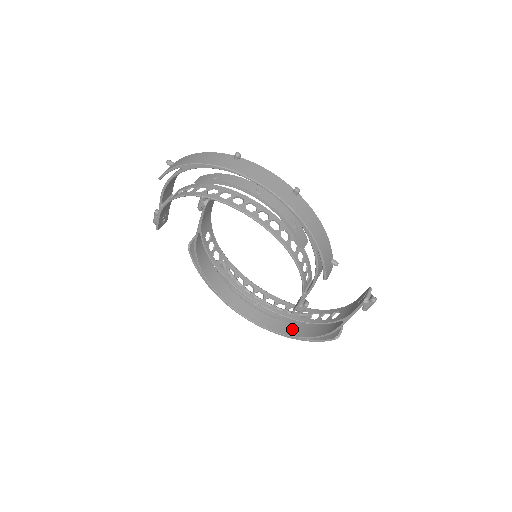
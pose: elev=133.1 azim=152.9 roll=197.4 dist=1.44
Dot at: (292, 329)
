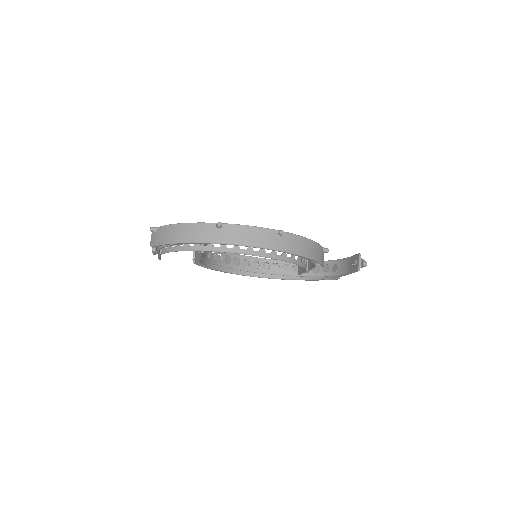
Dot at: occluded
